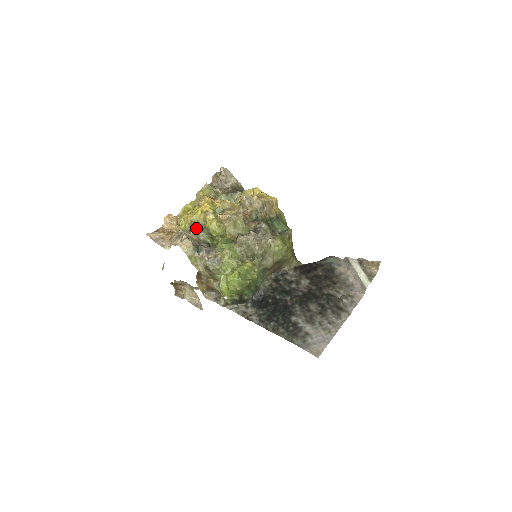
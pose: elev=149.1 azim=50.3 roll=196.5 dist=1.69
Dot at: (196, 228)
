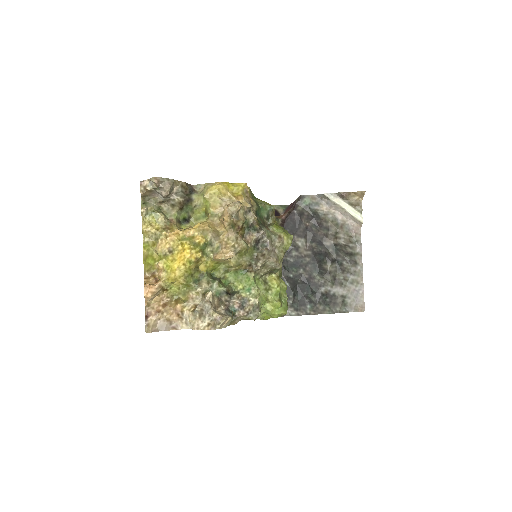
Dot at: (196, 284)
